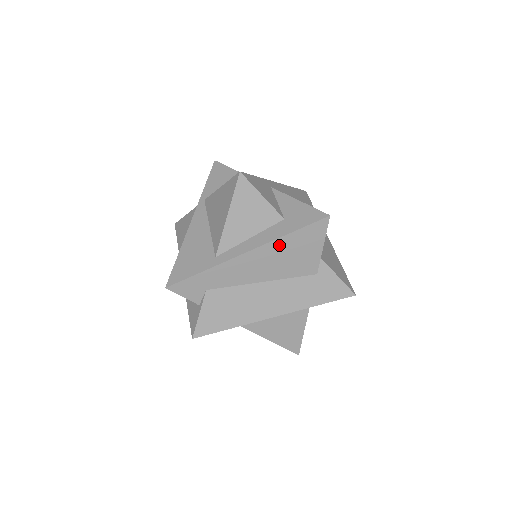
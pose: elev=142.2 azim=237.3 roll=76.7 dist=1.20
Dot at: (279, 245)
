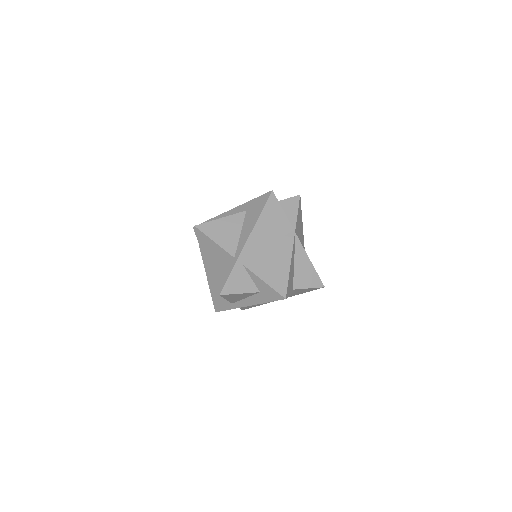
Dot at: occluded
